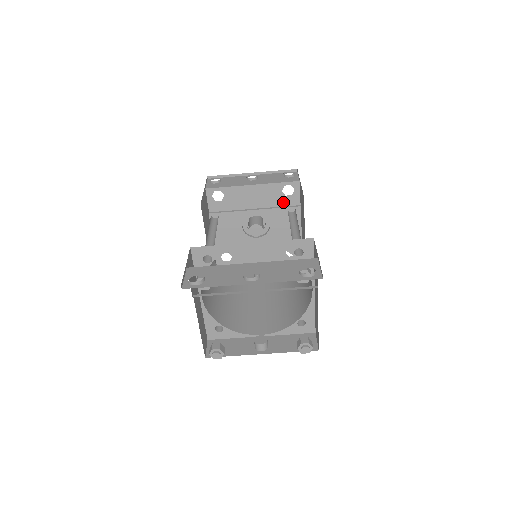
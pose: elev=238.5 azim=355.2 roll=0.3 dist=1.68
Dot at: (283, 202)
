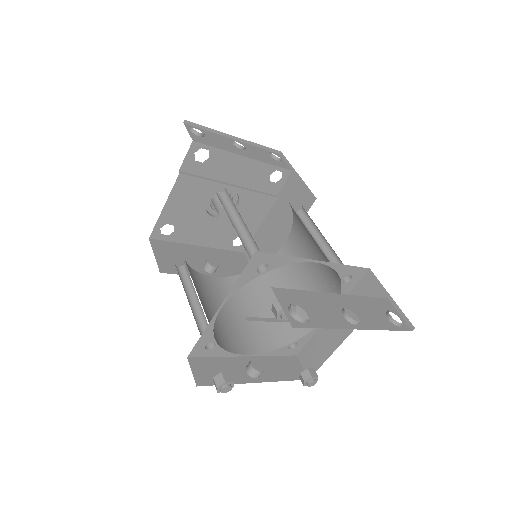
Dot at: (263, 187)
